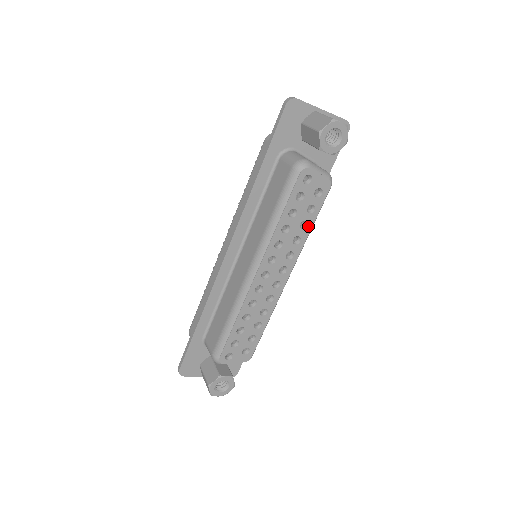
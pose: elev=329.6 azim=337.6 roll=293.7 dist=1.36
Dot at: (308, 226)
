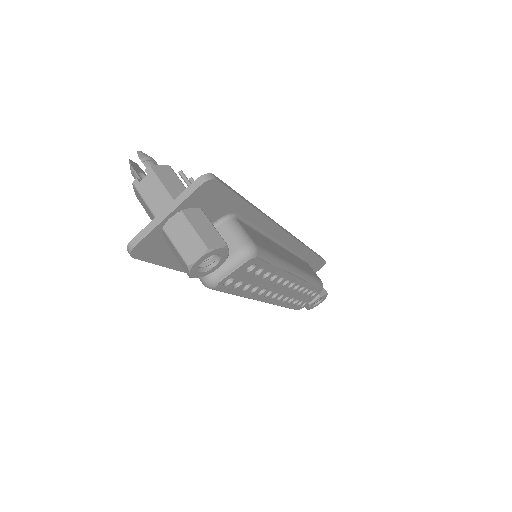
Dot at: (272, 270)
